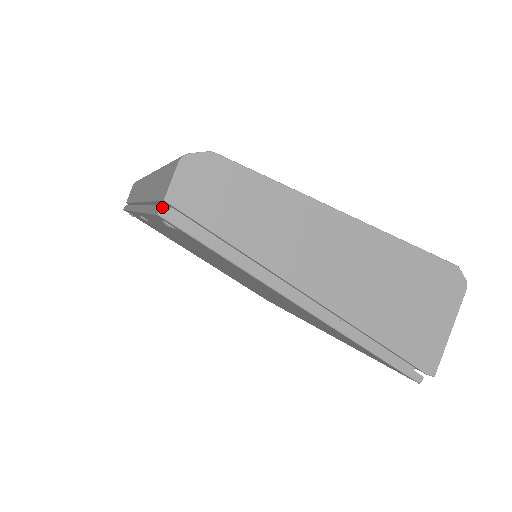
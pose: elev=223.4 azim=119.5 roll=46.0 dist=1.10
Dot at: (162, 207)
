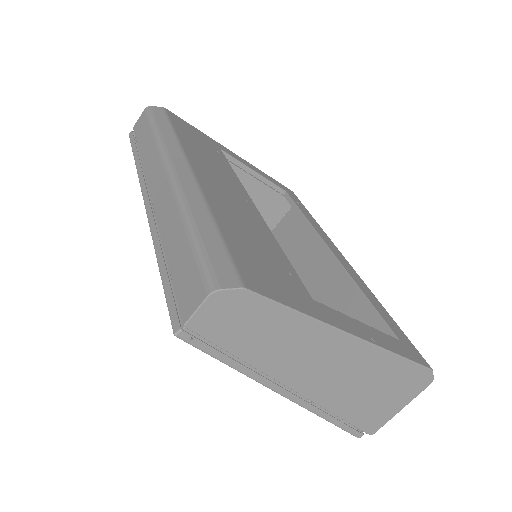
Dot at: (180, 330)
